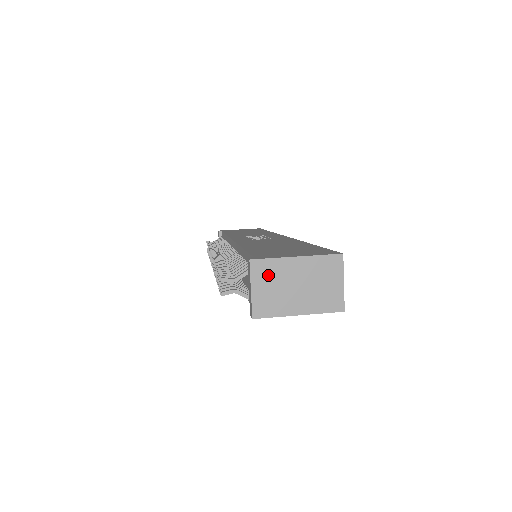
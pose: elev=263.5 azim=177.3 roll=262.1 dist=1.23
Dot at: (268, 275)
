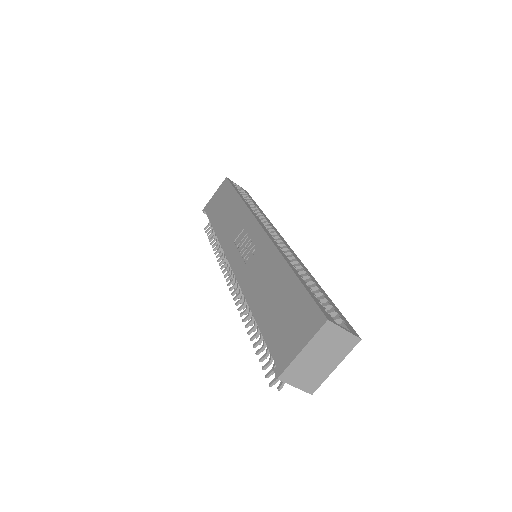
Dot at: (296, 373)
